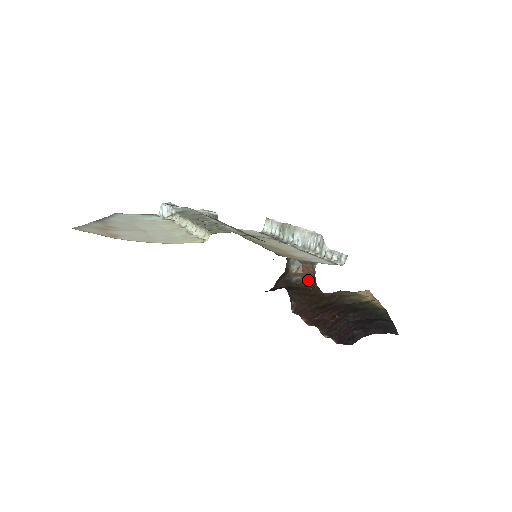
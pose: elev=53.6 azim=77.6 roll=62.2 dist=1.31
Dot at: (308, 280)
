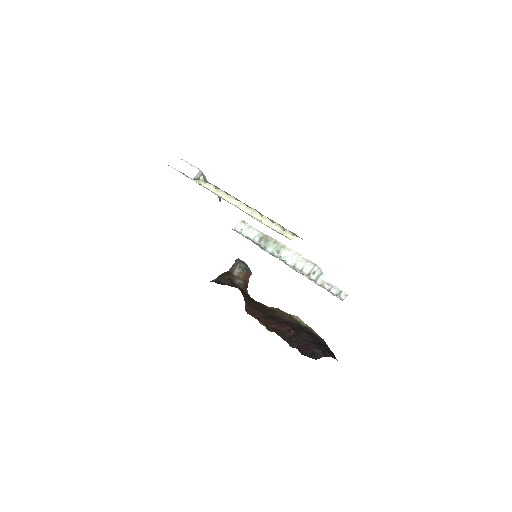
Dot at: (246, 287)
